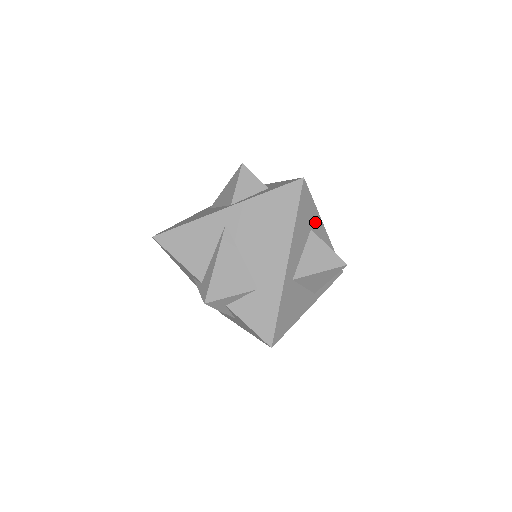
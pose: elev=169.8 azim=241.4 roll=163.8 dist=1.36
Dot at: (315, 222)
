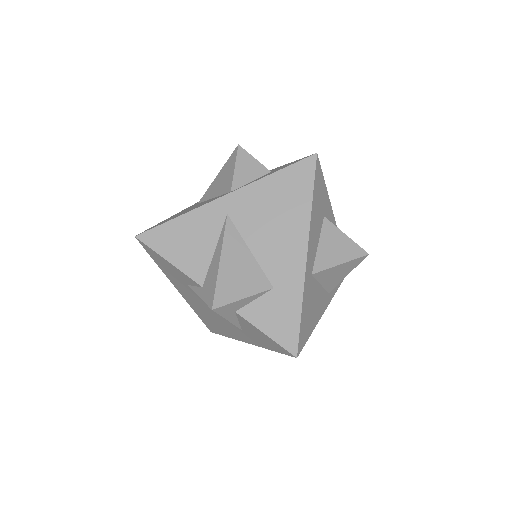
Dot at: (327, 208)
